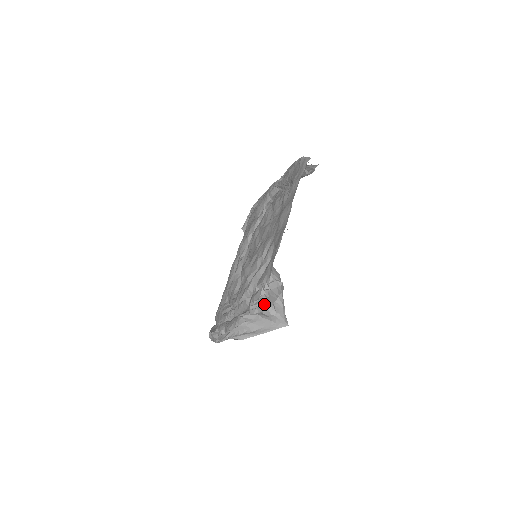
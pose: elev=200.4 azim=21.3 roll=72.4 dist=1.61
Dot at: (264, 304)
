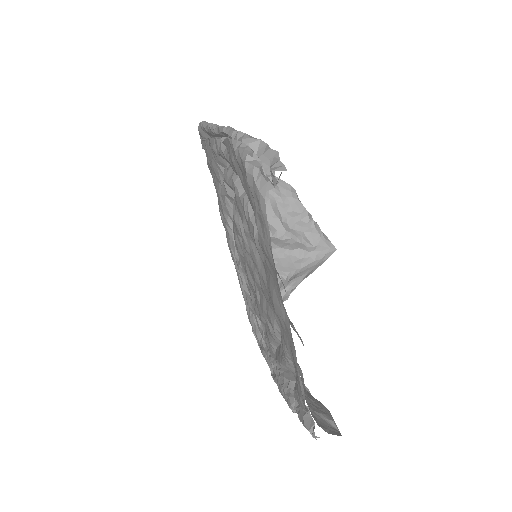
Dot at: occluded
